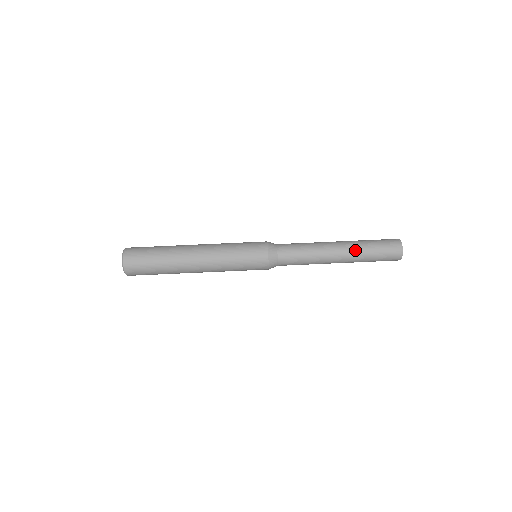
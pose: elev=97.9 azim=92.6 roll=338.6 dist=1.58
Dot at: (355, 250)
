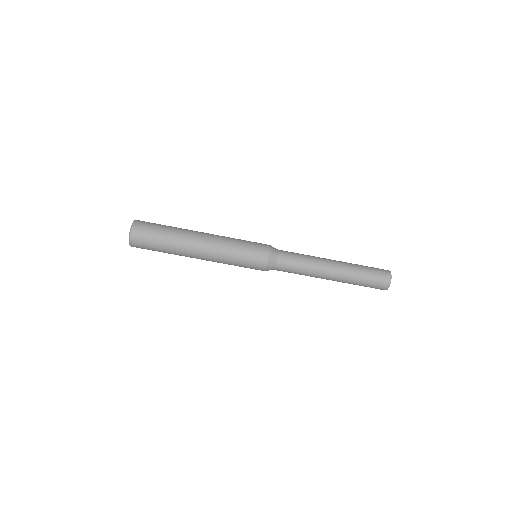
Dot at: (346, 280)
